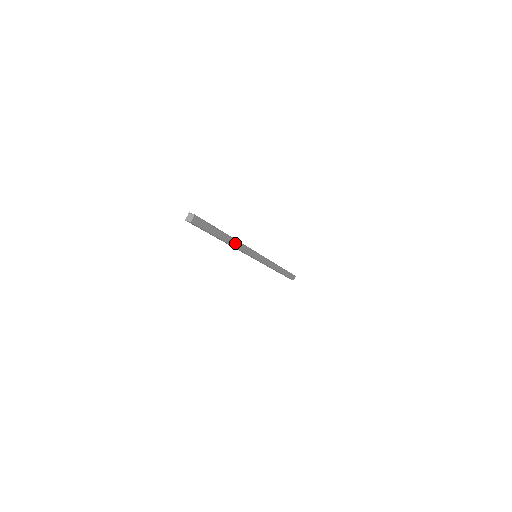
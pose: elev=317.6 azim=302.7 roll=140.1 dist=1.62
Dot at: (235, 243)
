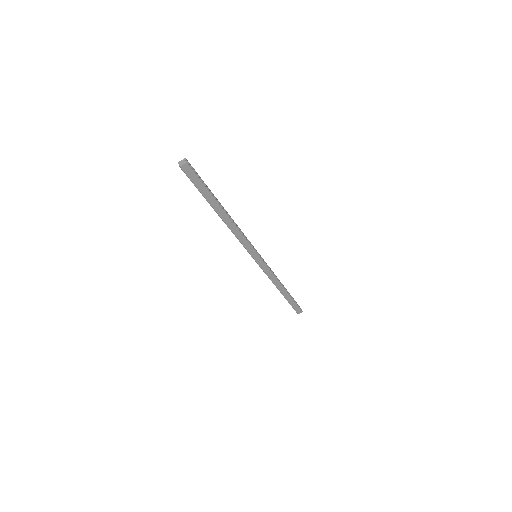
Dot at: (231, 224)
